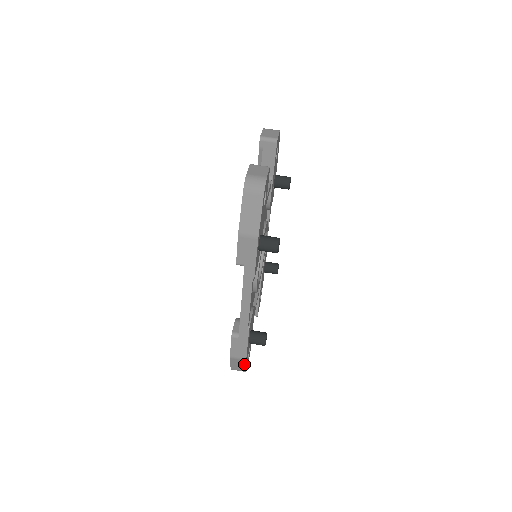
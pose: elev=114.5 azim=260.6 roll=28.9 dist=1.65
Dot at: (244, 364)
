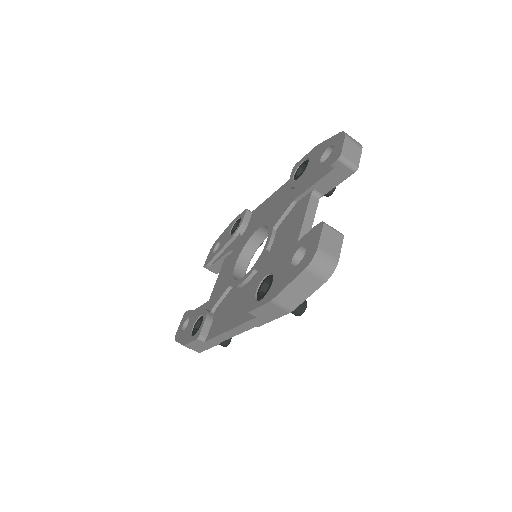
Dot at: occluded
